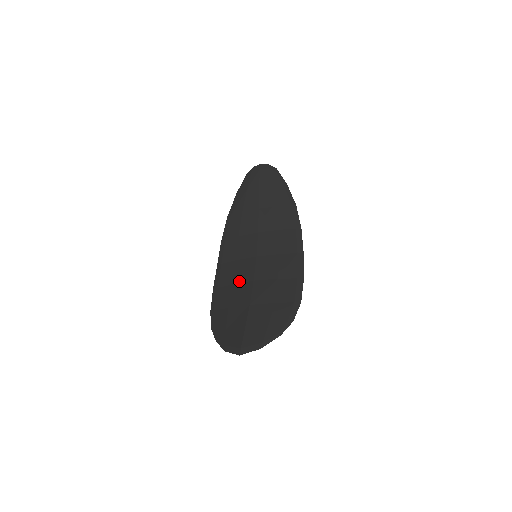
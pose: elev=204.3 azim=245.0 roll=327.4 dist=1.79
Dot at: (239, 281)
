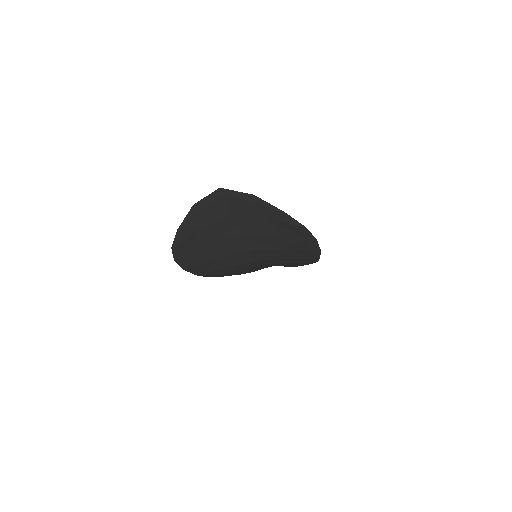
Dot at: occluded
